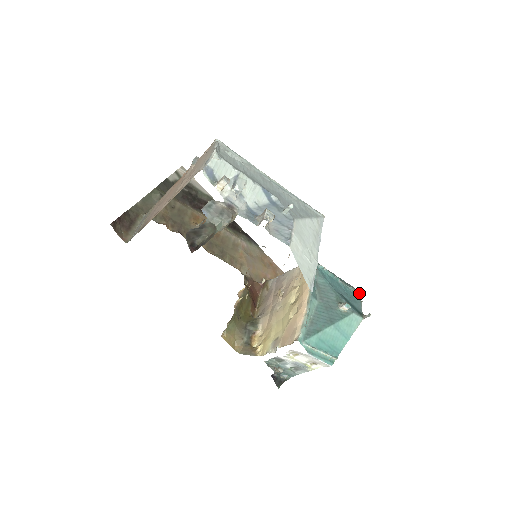
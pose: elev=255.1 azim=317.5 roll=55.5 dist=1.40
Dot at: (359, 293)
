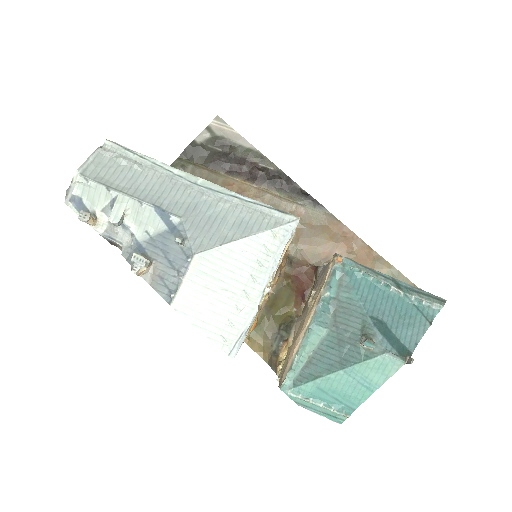
Dot at: (436, 305)
